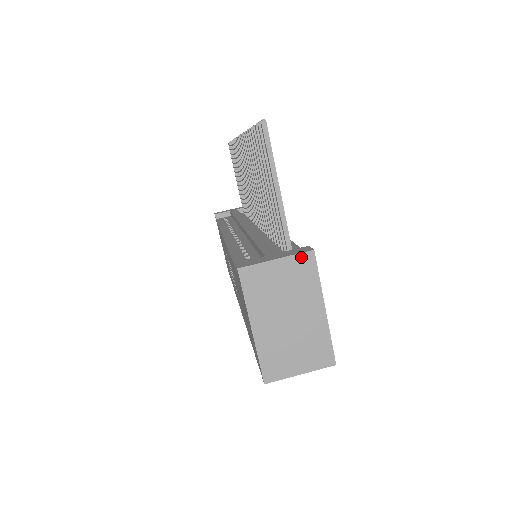
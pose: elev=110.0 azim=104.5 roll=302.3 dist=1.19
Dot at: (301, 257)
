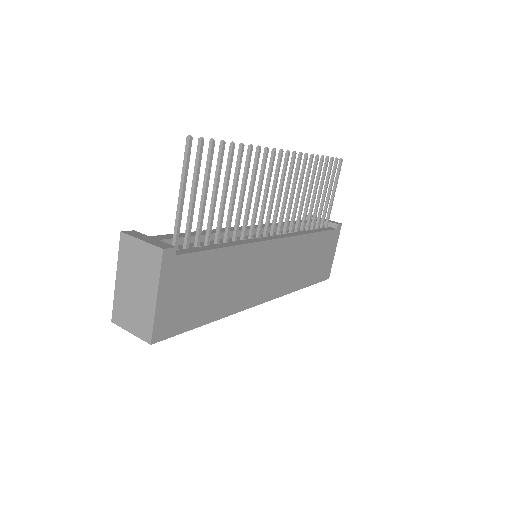
Dot at: (155, 249)
